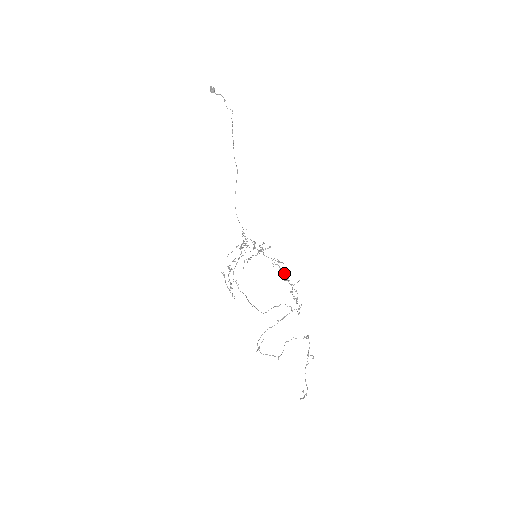
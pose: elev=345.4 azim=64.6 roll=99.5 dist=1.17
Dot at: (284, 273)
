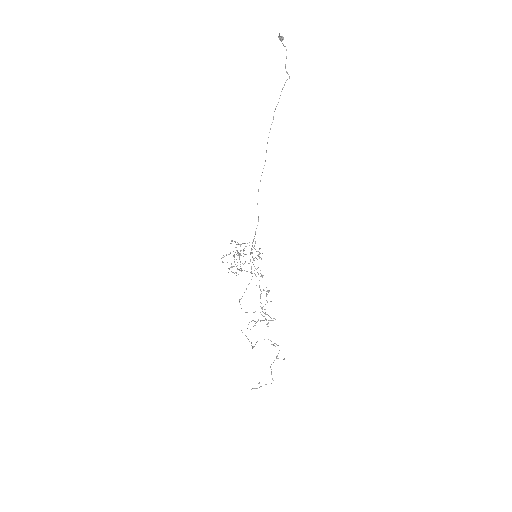
Dot at: (260, 289)
